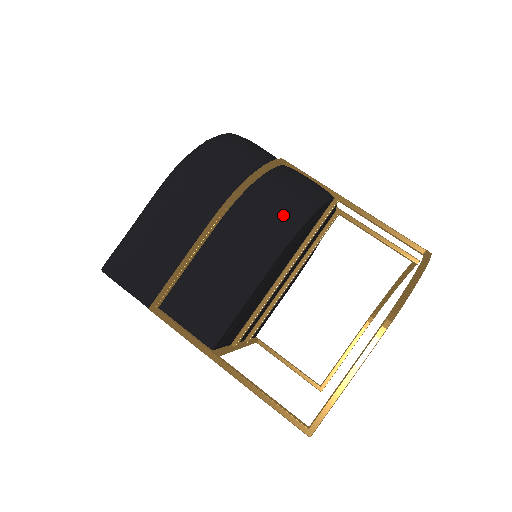
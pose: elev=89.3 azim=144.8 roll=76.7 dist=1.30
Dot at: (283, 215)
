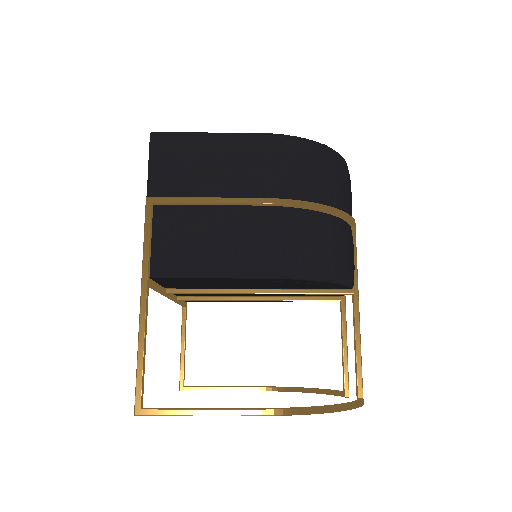
Dot at: (309, 257)
